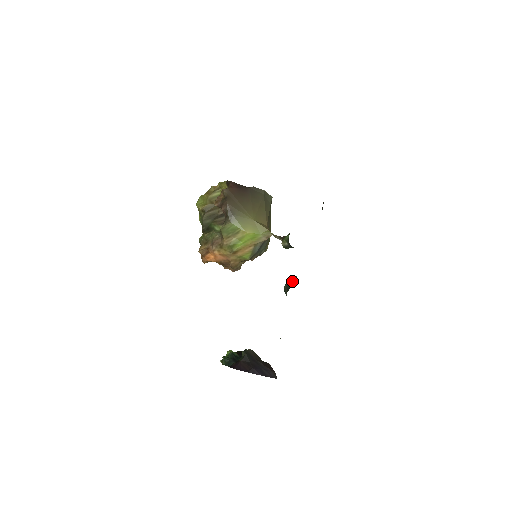
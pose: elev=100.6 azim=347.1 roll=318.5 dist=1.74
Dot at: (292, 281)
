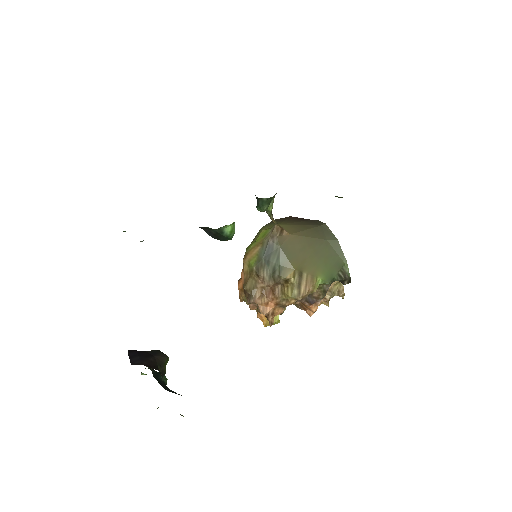
Dot at: occluded
